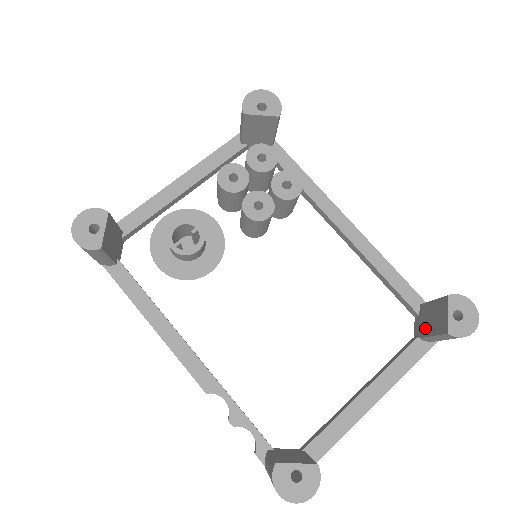
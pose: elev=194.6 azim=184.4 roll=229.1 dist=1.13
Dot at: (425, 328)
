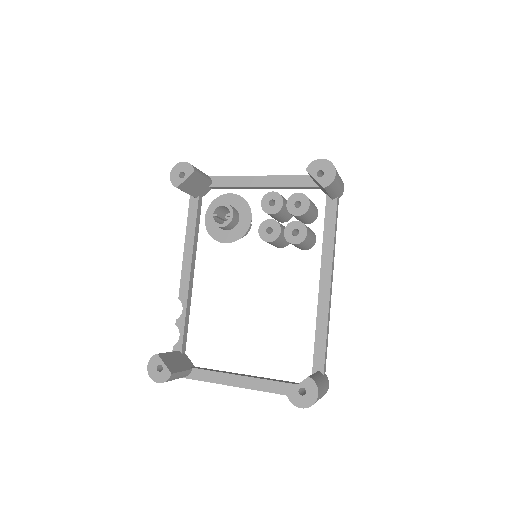
Dot at: occluded
